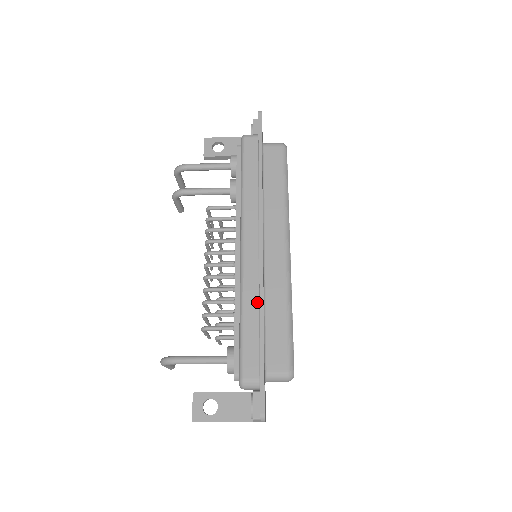
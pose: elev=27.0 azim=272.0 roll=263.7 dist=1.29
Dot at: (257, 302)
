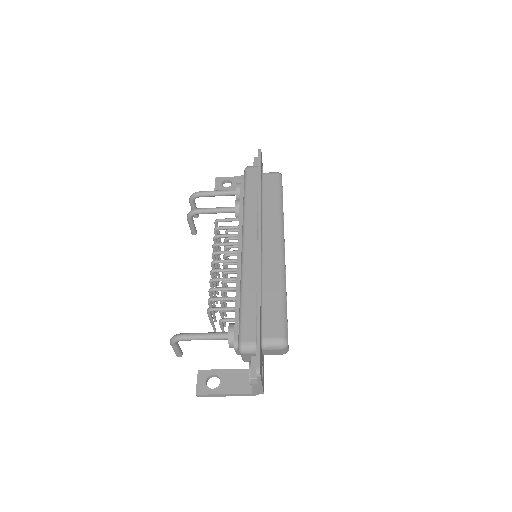
Dot at: (255, 283)
